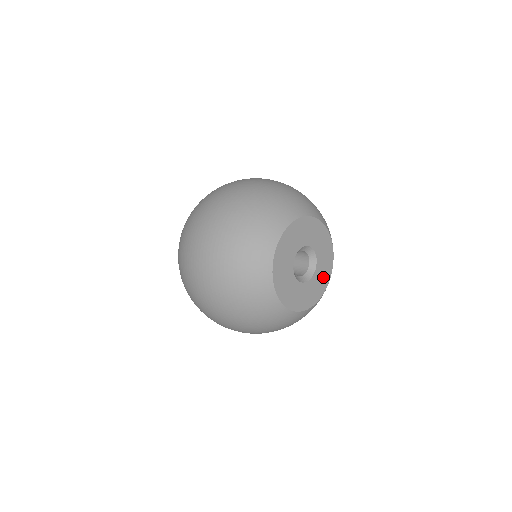
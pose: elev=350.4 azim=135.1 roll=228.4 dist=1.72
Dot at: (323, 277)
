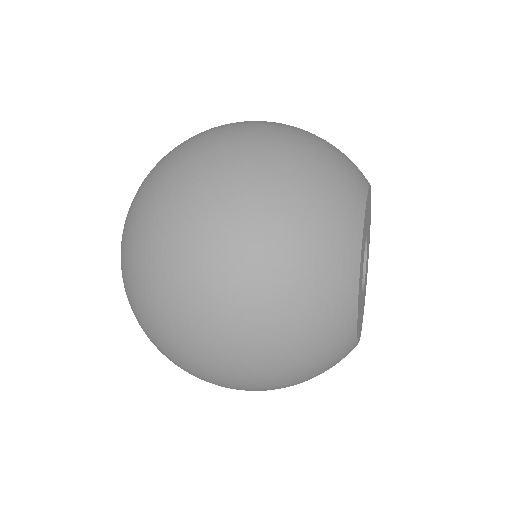
Dot at: (367, 261)
